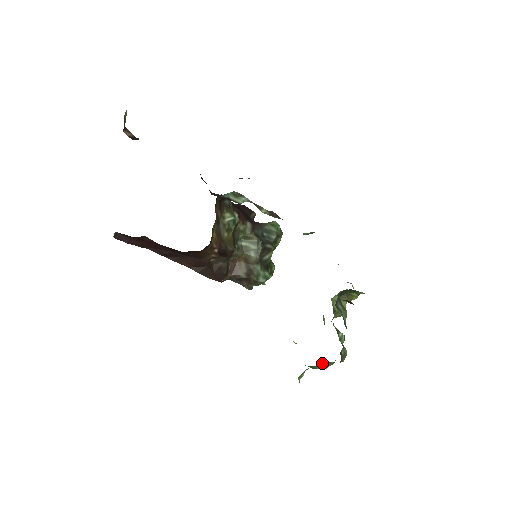
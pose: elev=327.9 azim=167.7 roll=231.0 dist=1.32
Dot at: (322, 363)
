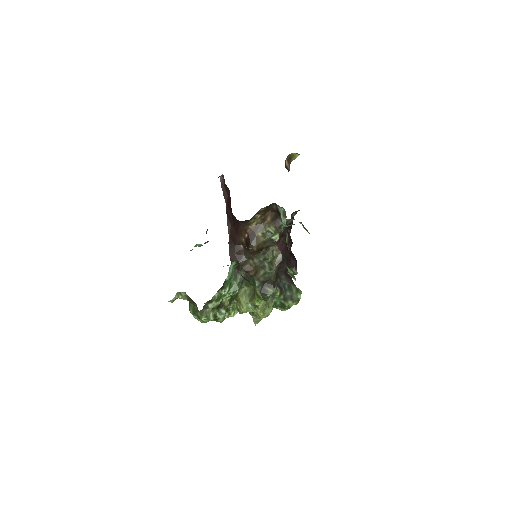
Dot at: (195, 306)
